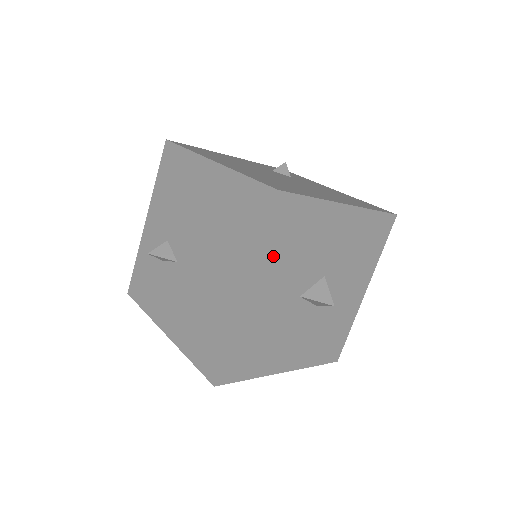
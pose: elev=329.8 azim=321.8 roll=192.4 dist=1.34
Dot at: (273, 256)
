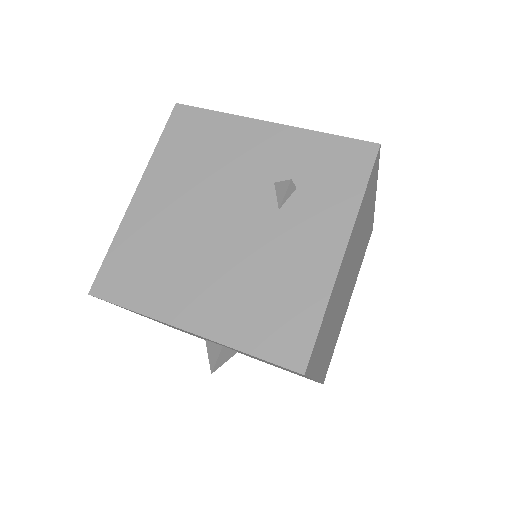
Dot at: occluded
